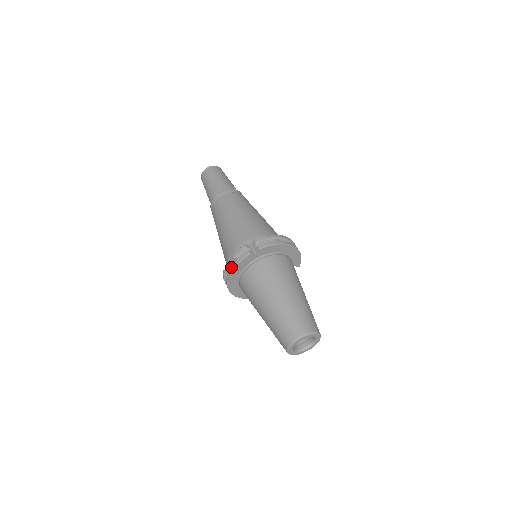
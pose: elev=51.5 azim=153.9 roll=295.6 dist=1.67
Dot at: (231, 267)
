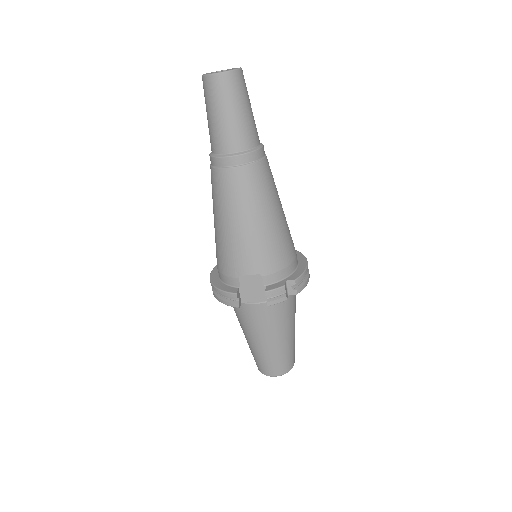
Dot at: (243, 287)
